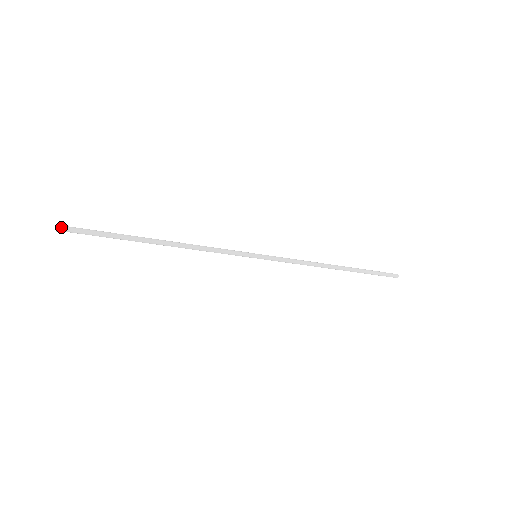
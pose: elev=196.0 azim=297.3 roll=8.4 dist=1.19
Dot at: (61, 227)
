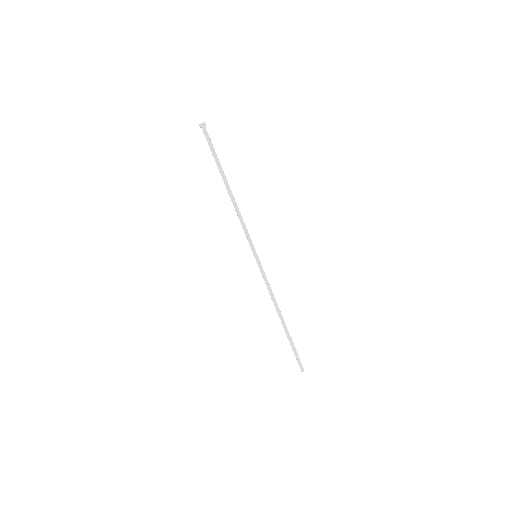
Dot at: (205, 125)
